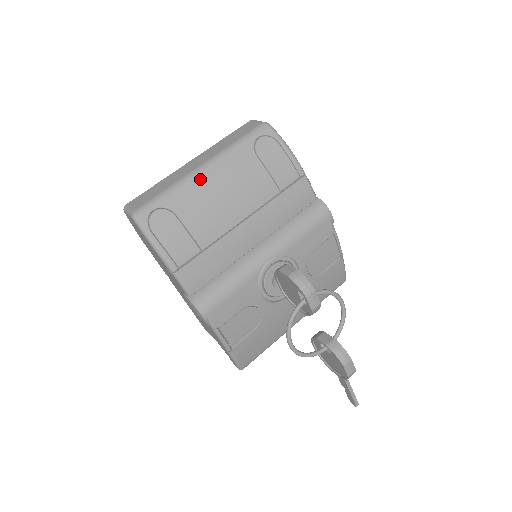
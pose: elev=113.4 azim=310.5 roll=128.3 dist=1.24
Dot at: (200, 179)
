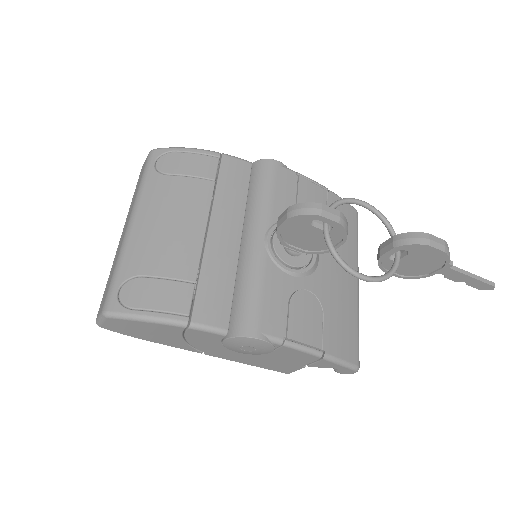
Dot at: (136, 233)
